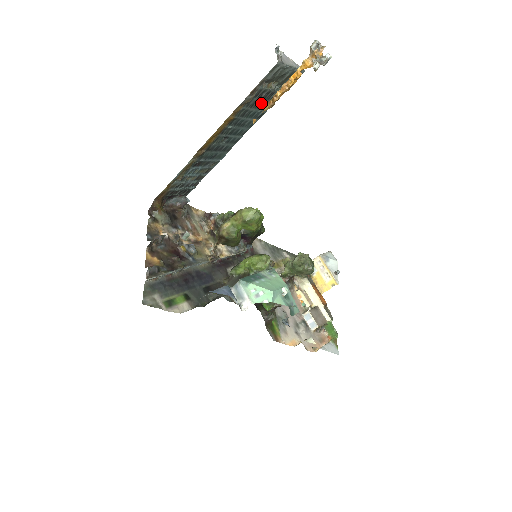
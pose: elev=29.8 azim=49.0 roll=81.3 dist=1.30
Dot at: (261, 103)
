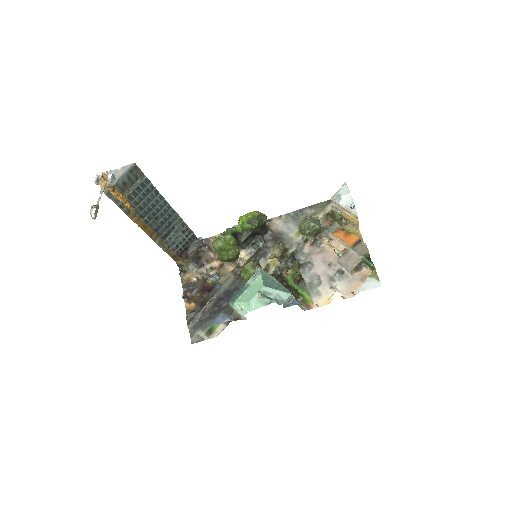
Dot at: (141, 196)
